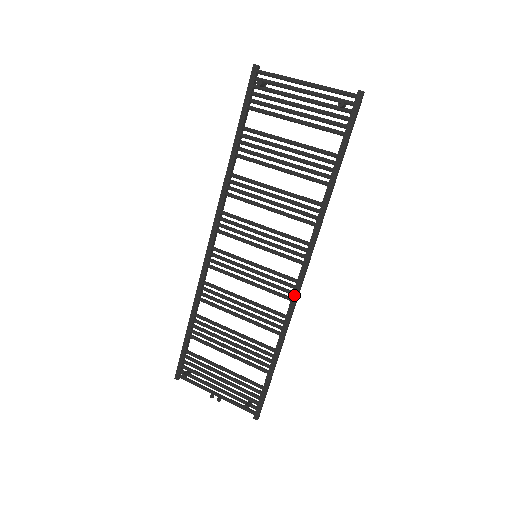
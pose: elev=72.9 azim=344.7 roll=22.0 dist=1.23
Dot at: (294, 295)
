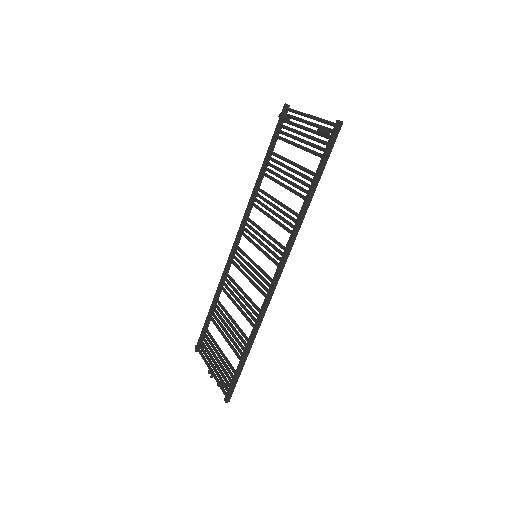
Dot at: (268, 293)
